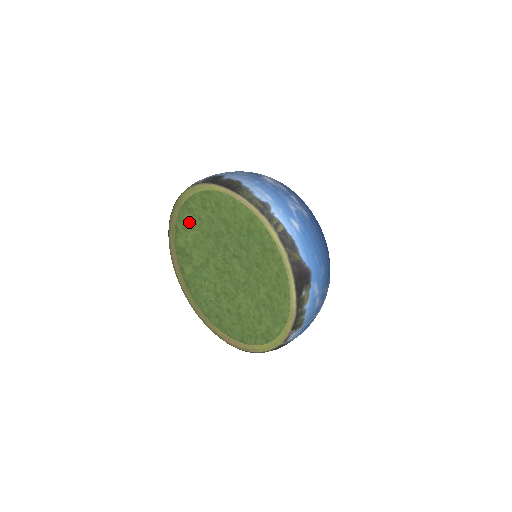
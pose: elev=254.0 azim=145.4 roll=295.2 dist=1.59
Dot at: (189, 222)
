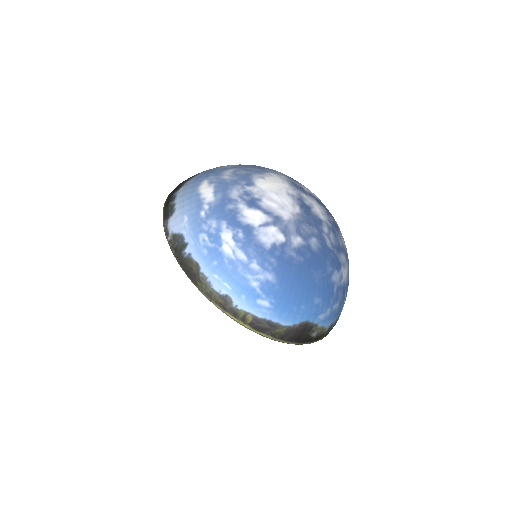
Dot at: occluded
